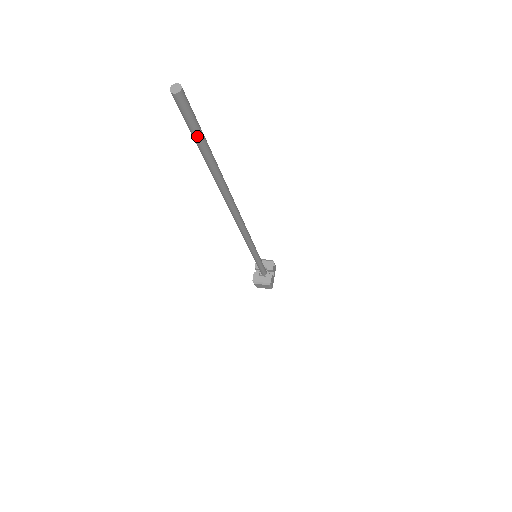
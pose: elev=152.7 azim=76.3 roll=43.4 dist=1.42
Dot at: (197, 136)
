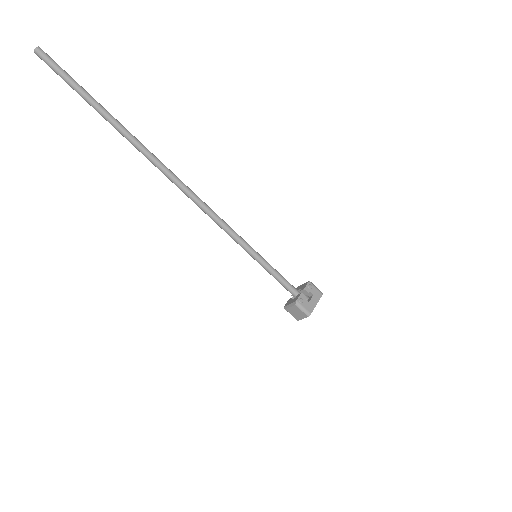
Dot at: (69, 83)
